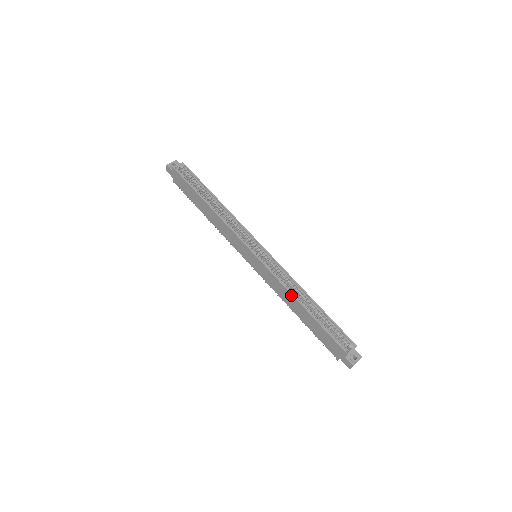
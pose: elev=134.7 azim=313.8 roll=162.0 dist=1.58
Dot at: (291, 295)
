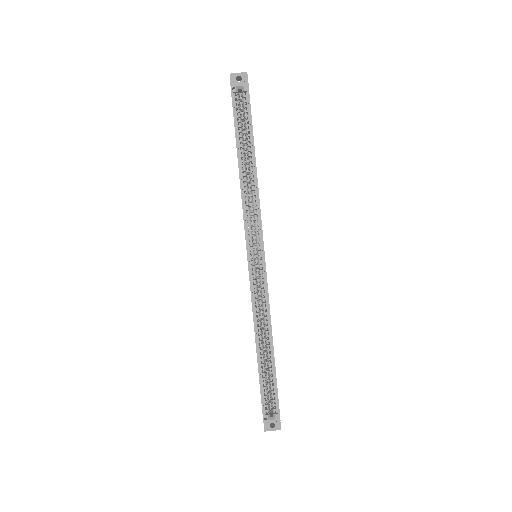
Dot at: (254, 328)
